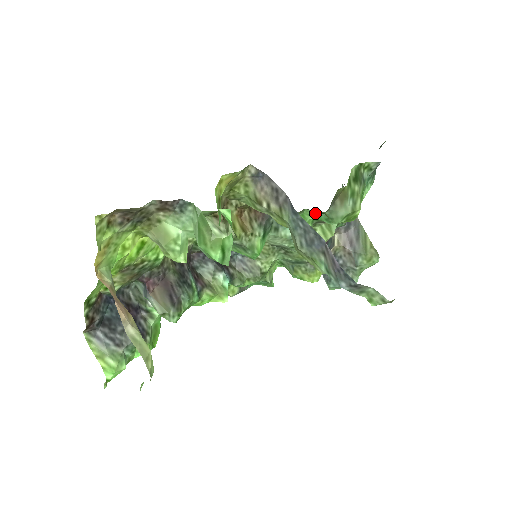
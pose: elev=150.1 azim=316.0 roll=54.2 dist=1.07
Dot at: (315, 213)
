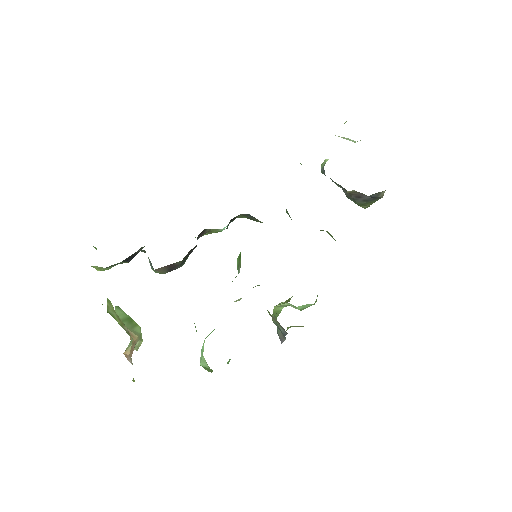
Dot at: occluded
